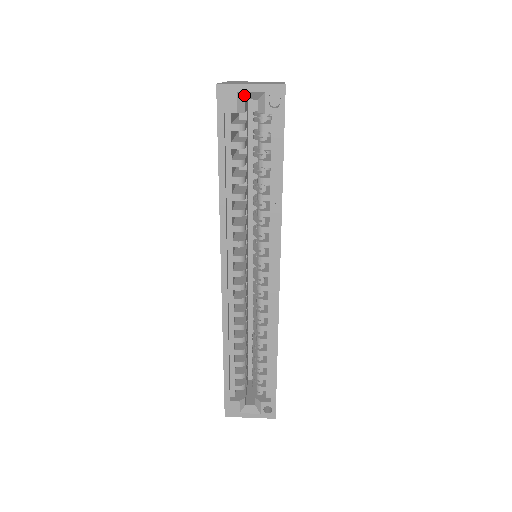
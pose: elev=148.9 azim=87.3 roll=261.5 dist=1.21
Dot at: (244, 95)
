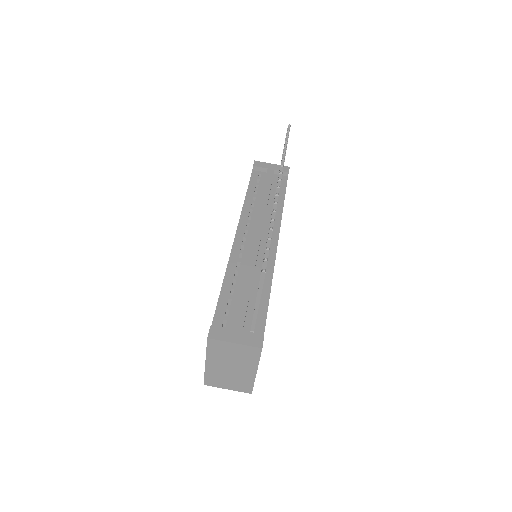
Dot at: occluded
